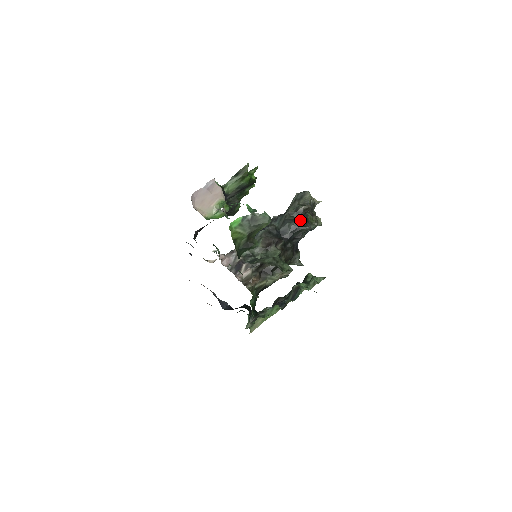
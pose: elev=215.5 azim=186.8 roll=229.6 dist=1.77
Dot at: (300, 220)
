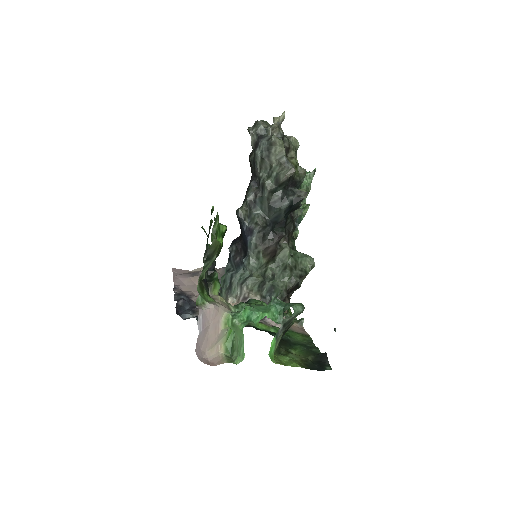
Dot at: (287, 189)
